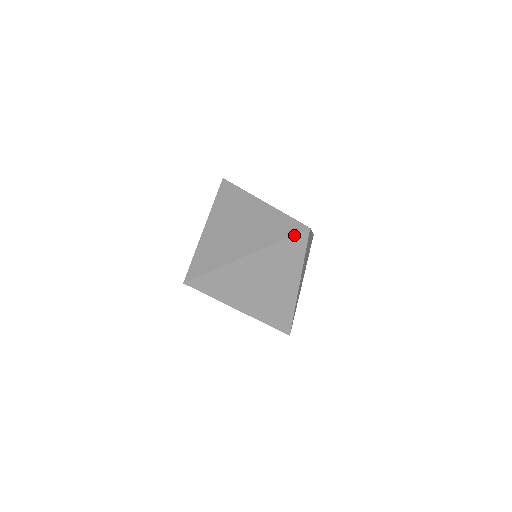
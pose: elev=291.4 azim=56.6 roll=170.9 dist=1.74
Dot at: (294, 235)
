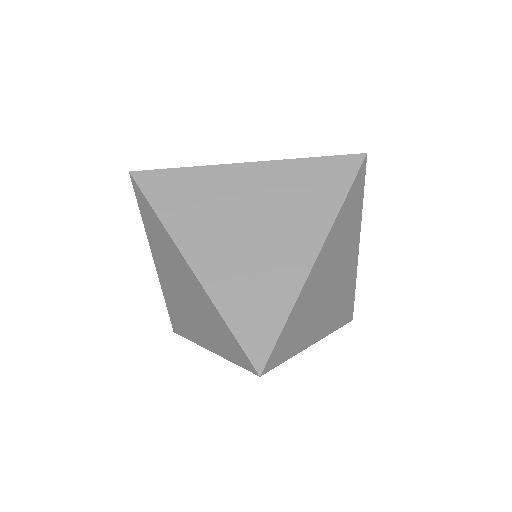
Dot at: (355, 177)
